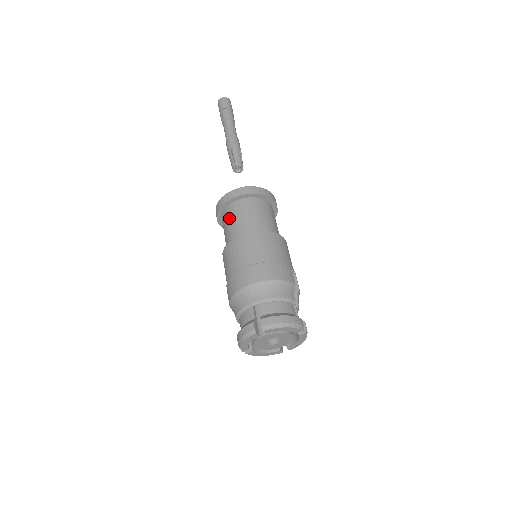
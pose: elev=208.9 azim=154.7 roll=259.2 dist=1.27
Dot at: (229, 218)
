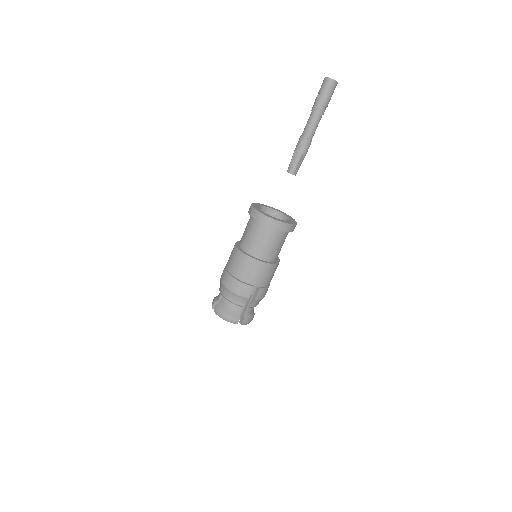
Dot at: (247, 224)
